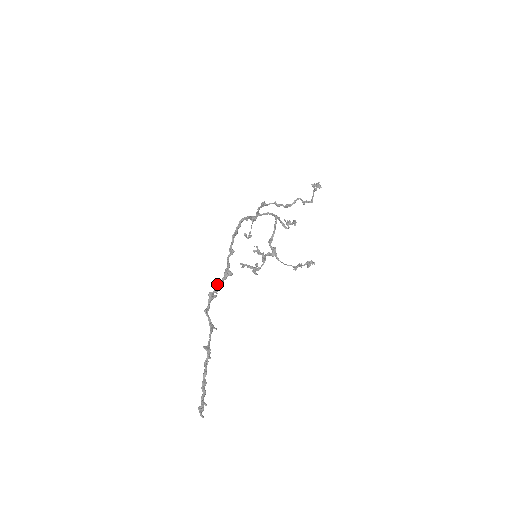
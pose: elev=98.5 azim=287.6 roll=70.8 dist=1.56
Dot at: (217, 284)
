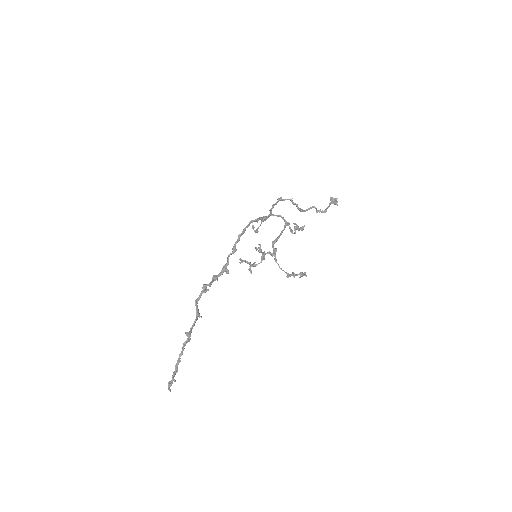
Dot at: (212, 279)
